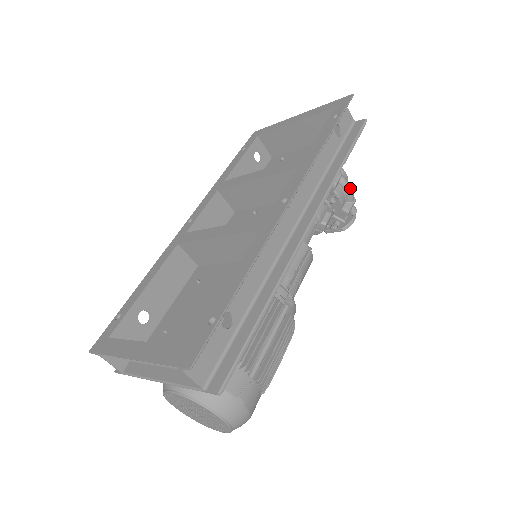
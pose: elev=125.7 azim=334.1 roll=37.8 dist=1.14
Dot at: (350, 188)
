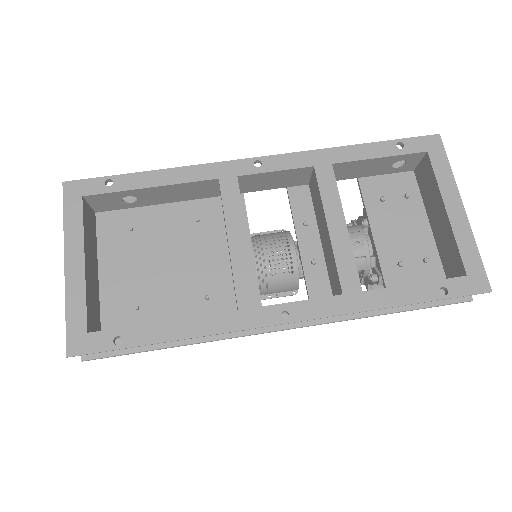
Dot at: occluded
